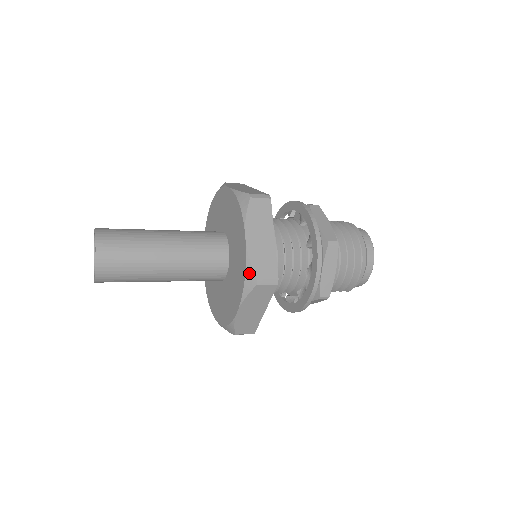
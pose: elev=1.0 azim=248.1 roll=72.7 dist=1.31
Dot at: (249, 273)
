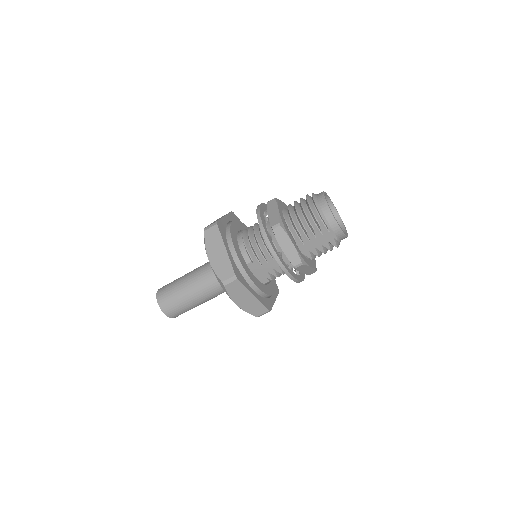
Dot at: occluded
